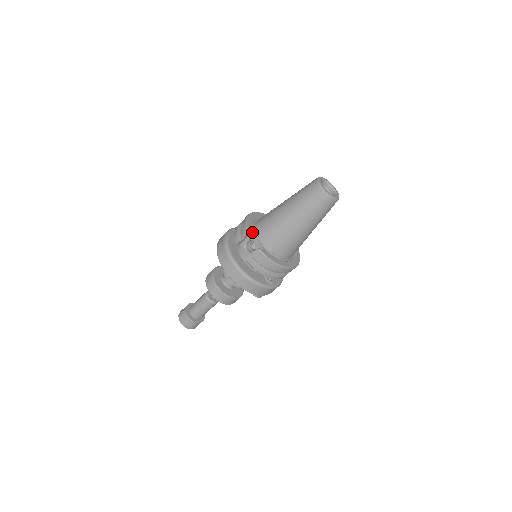
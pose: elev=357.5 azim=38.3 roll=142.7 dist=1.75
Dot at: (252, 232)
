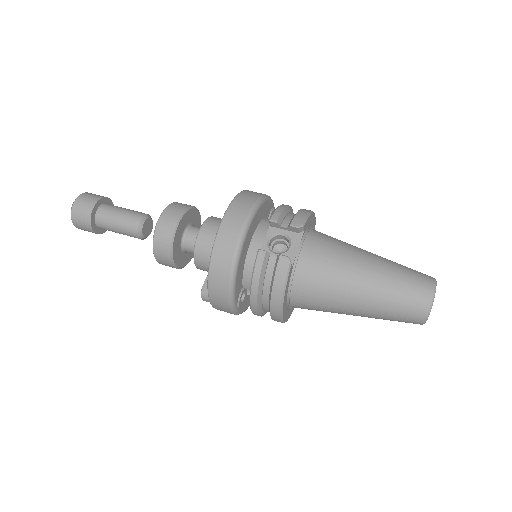
Dot at: (302, 234)
